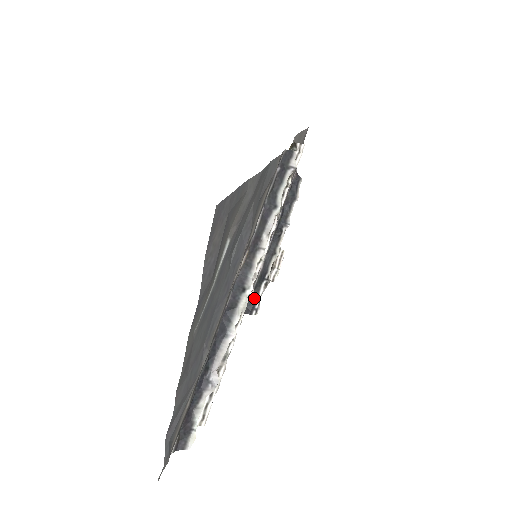
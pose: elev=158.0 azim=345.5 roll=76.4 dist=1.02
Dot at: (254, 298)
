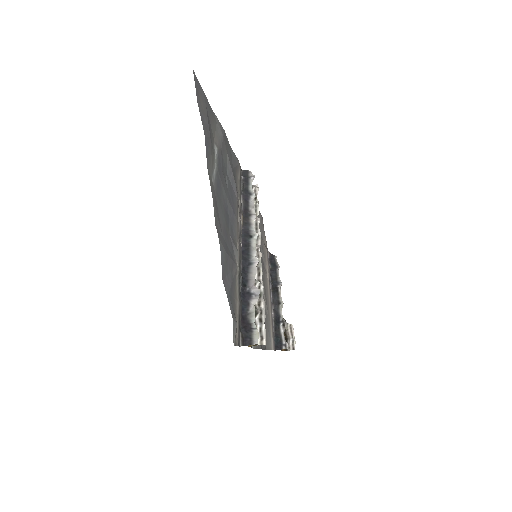
Dot at: (278, 337)
